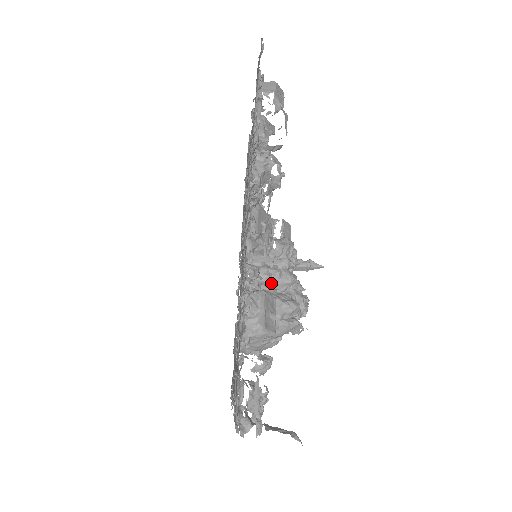
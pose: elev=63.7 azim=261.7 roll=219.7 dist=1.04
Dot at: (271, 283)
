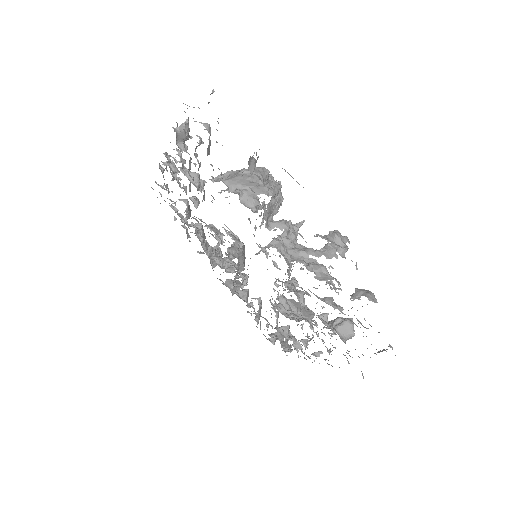
Dot at: occluded
